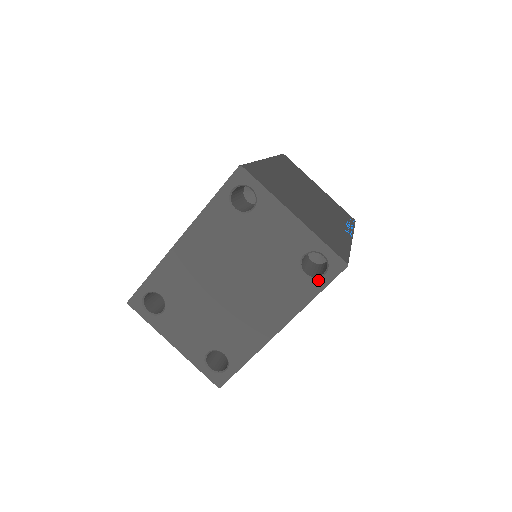
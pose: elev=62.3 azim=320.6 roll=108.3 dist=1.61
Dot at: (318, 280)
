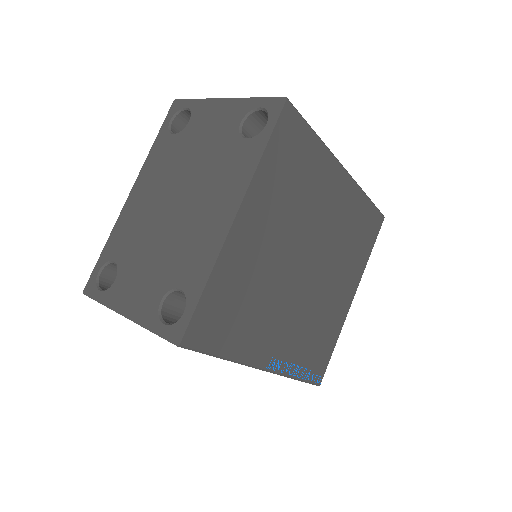
Dot at: (262, 133)
